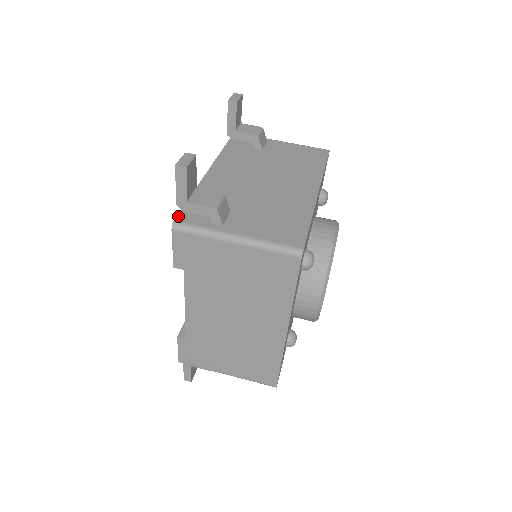
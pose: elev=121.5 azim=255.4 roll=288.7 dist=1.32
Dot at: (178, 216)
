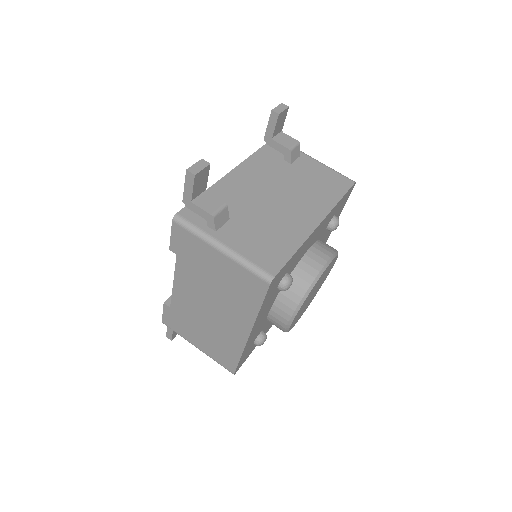
Dot at: (182, 210)
